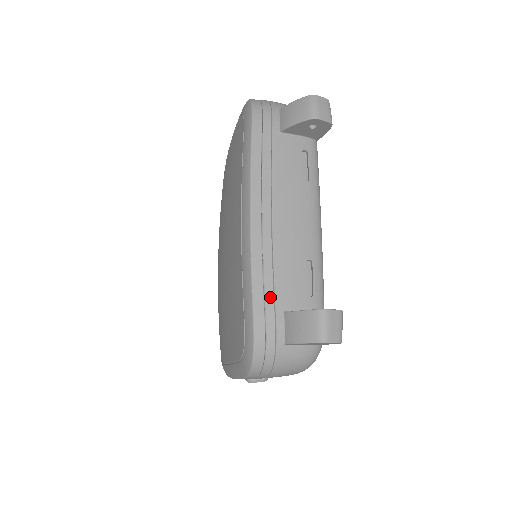
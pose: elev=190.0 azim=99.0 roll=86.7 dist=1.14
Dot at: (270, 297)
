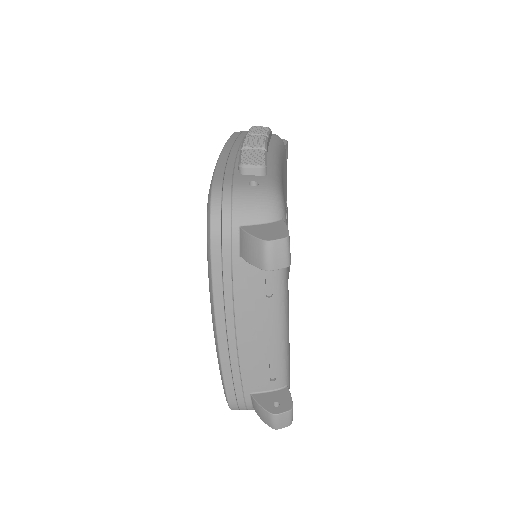
Dot at: (238, 386)
